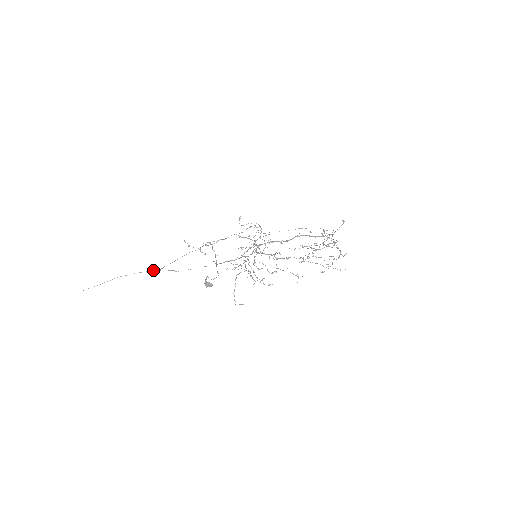
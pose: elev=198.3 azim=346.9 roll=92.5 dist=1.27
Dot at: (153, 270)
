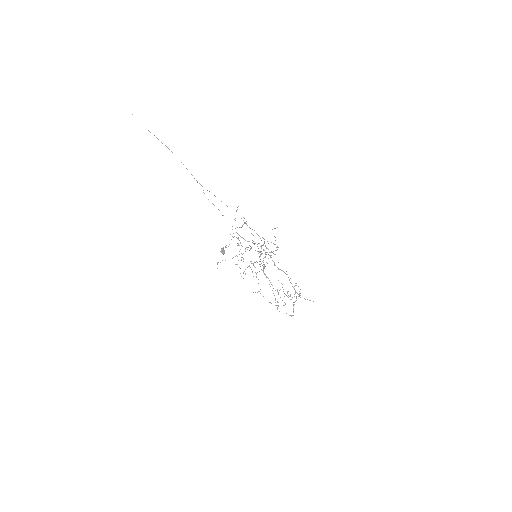
Dot at: occluded
